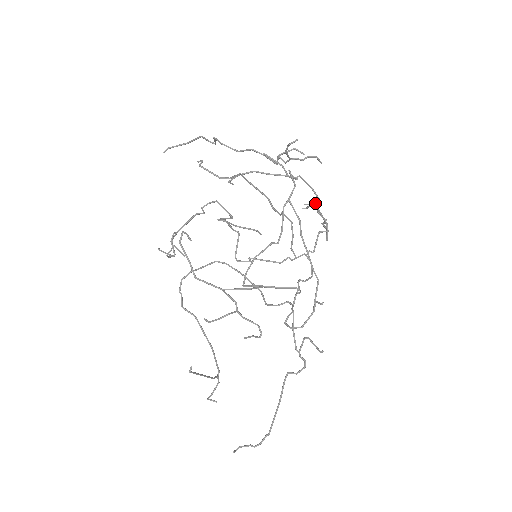
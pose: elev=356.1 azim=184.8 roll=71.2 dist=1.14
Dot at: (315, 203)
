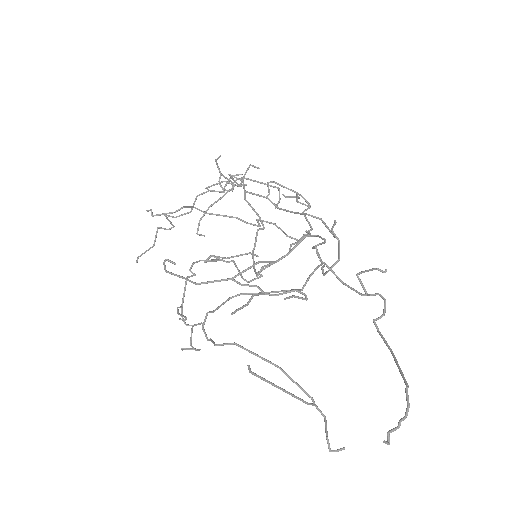
Dot at: (279, 196)
